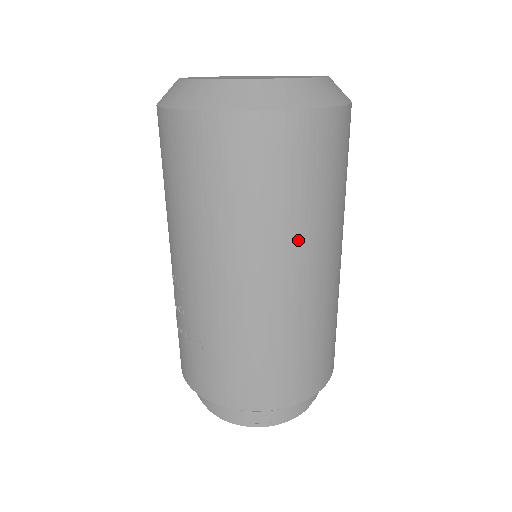
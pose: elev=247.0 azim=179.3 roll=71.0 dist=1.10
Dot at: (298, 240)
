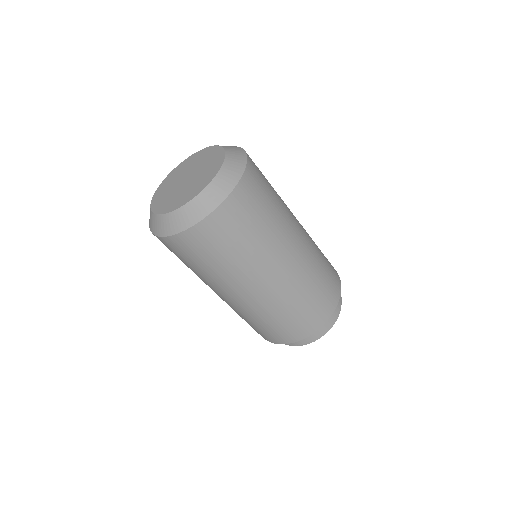
Dot at: (248, 270)
